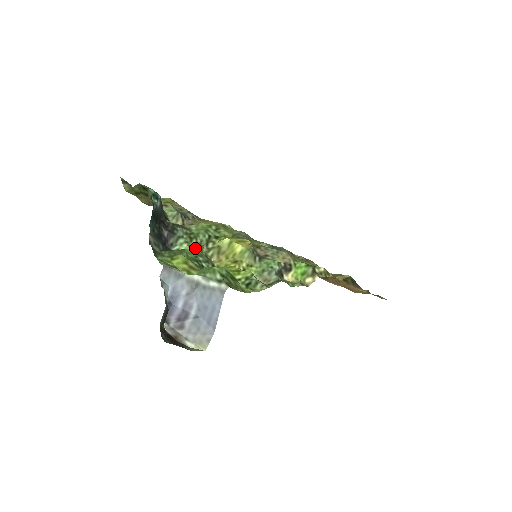
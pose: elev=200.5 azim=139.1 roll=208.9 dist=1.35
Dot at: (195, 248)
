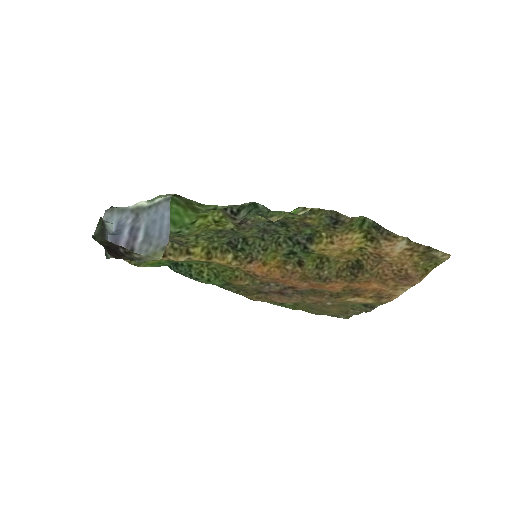
Dot at: occluded
